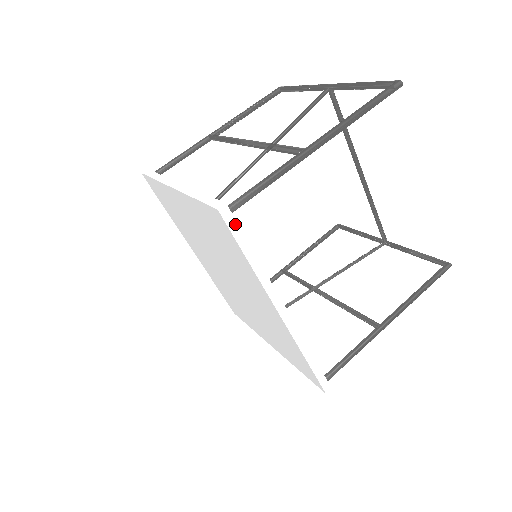
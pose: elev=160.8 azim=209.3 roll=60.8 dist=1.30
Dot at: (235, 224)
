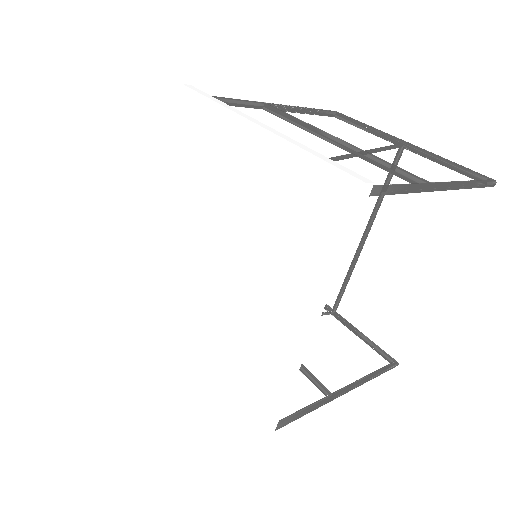
Dot at: (361, 211)
